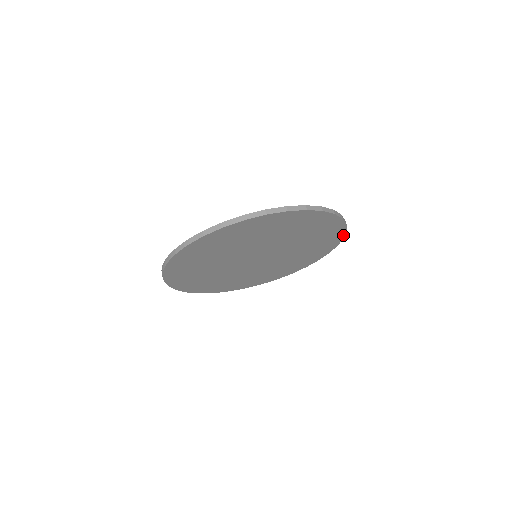
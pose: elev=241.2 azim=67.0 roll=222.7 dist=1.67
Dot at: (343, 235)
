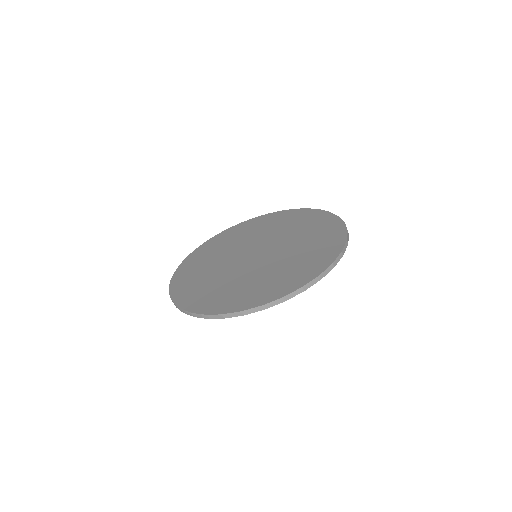
Dot at: occluded
